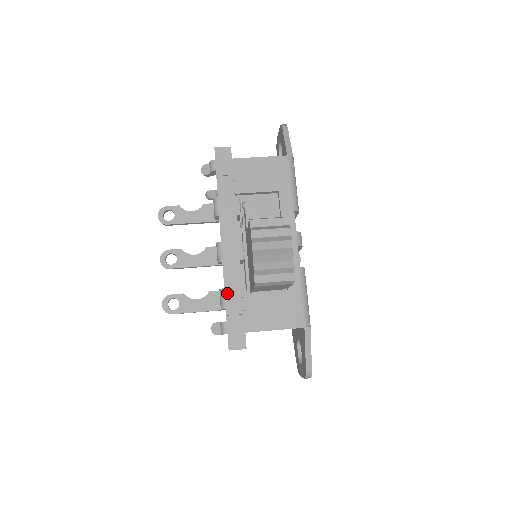
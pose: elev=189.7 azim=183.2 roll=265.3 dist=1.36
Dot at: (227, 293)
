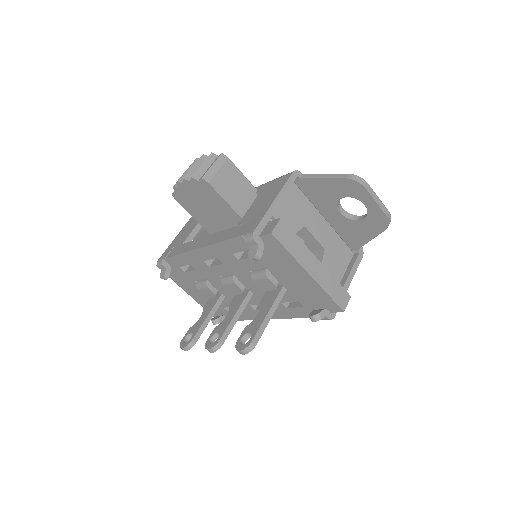
Dot at: (228, 238)
